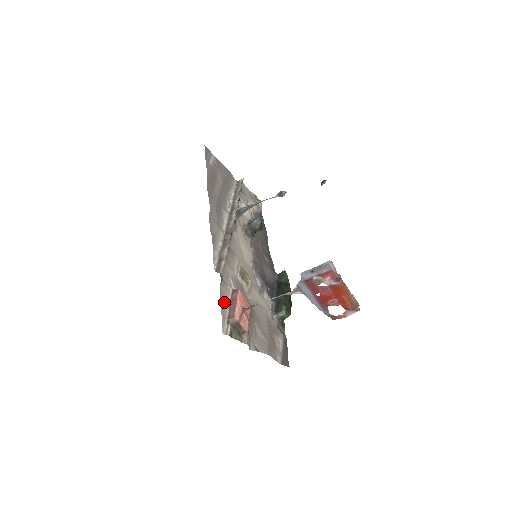
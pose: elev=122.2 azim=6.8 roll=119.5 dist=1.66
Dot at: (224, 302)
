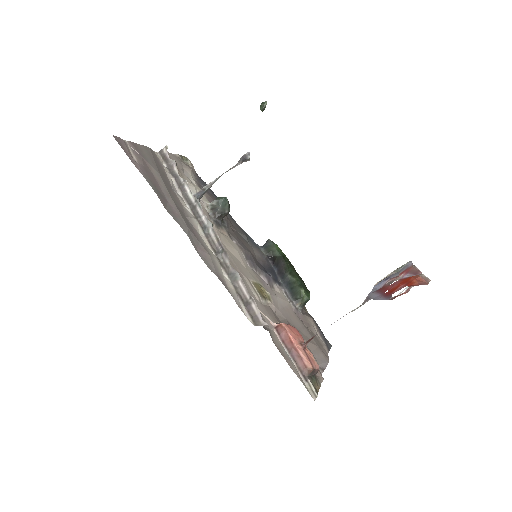
Dot at: (286, 357)
